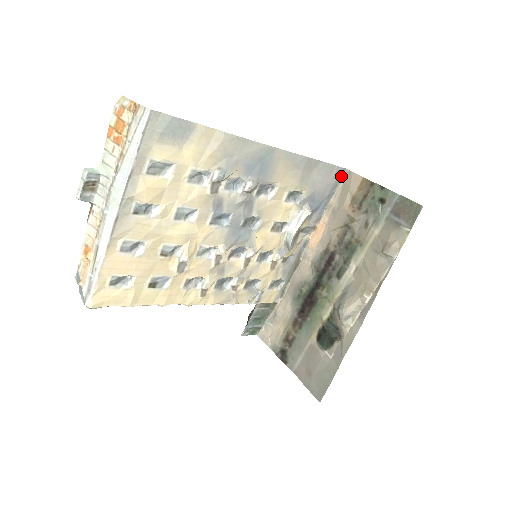
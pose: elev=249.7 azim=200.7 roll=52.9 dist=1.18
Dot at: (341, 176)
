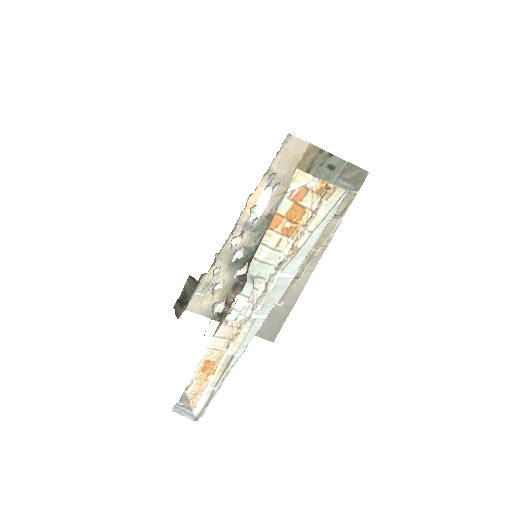
Dot at: (284, 141)
